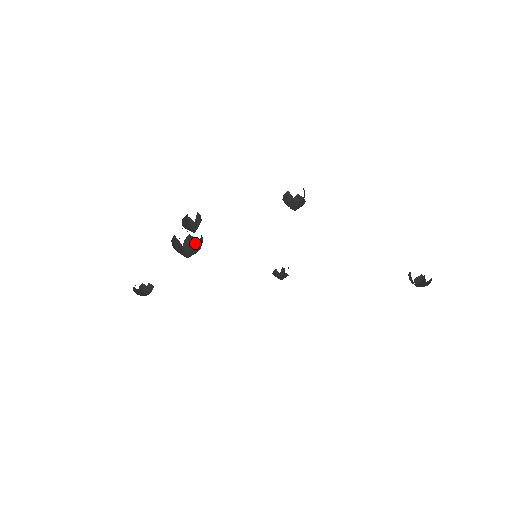
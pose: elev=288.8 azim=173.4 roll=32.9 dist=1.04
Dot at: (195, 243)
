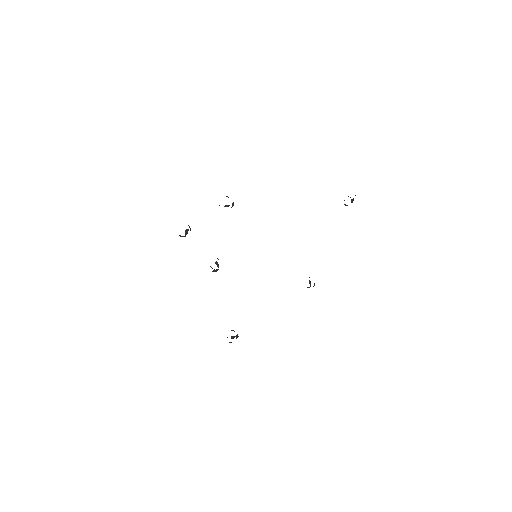
Dot at: (188, 230)
